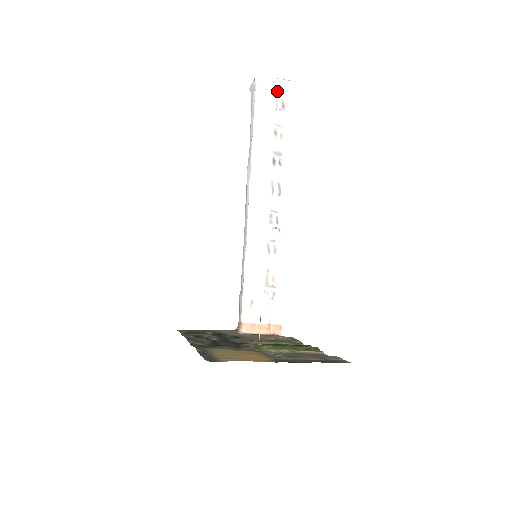
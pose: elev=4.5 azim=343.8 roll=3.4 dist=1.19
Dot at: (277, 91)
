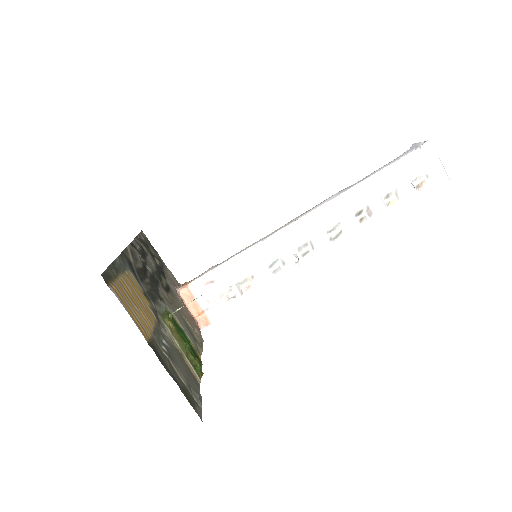
Dot at: (429, 170)
